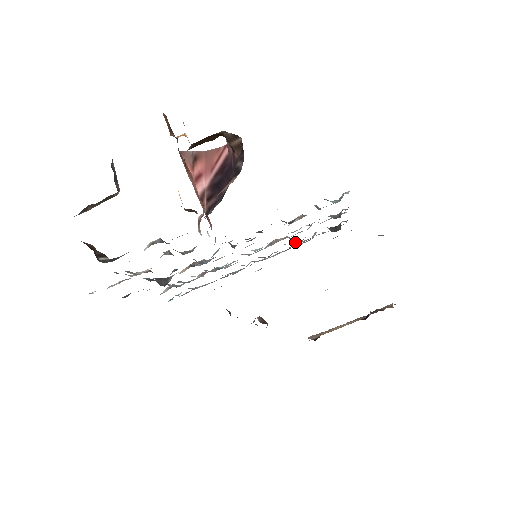
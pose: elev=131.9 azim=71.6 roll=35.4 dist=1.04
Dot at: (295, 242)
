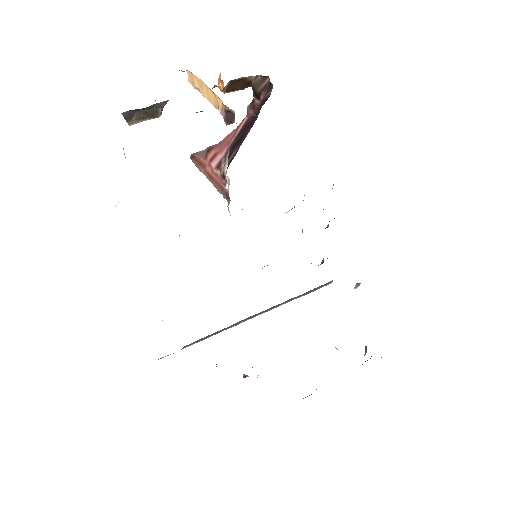
Dot at: occluded
